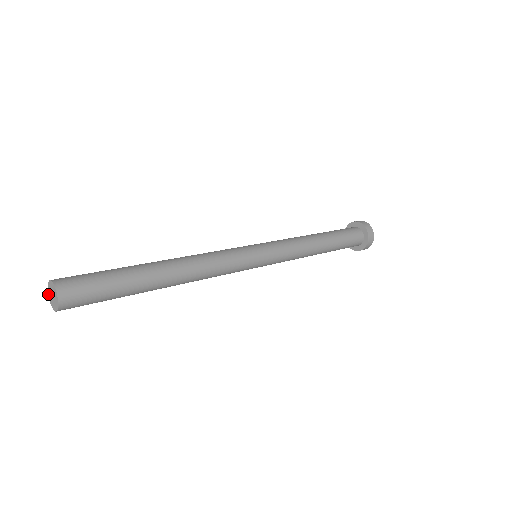
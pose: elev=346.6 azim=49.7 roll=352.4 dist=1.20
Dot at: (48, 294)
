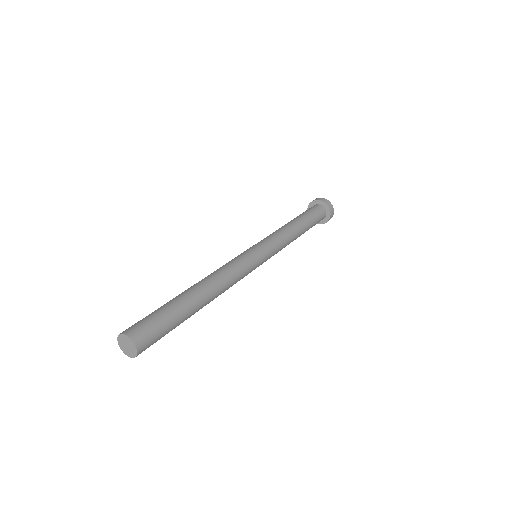
Dot at: (119, 334)
